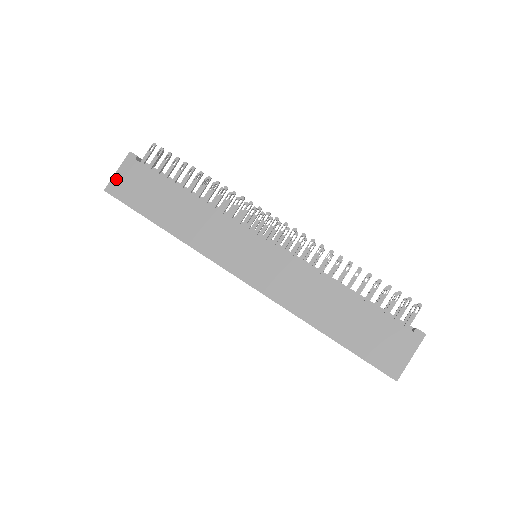
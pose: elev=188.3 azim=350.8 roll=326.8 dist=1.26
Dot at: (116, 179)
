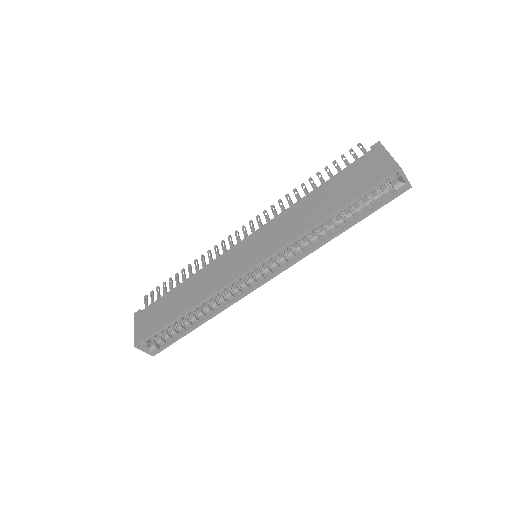
Dot at: (136, 333)
